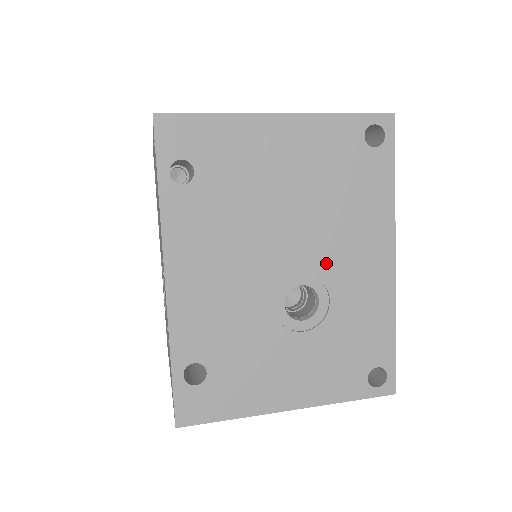
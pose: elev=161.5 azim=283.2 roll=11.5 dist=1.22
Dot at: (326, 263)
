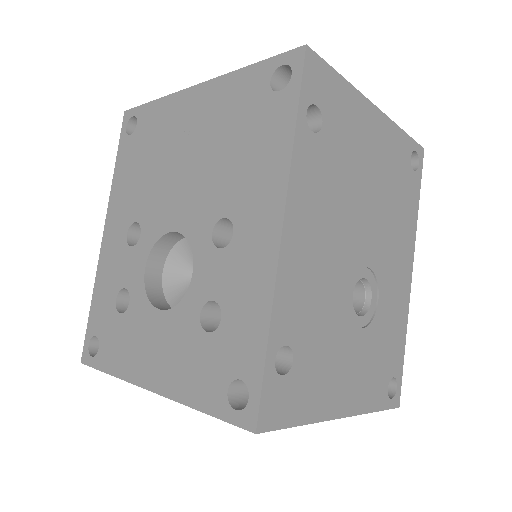
Dot at: (381, 262)
